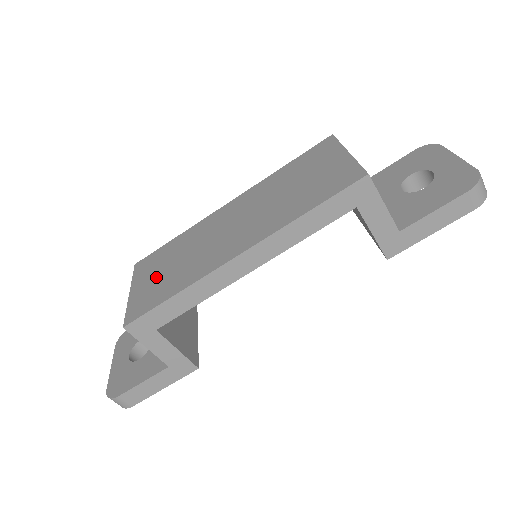
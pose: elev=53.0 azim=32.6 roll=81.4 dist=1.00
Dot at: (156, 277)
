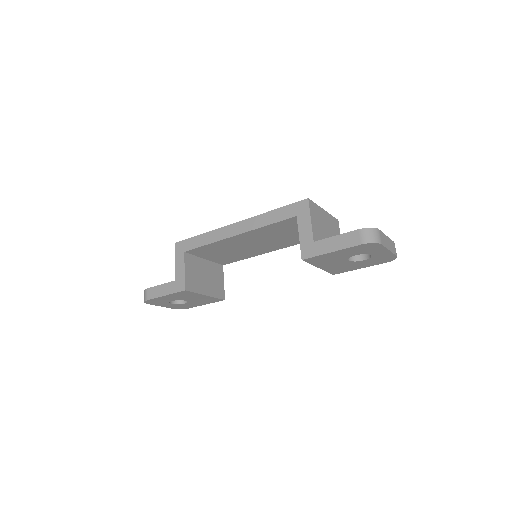
Dot at: occluded
